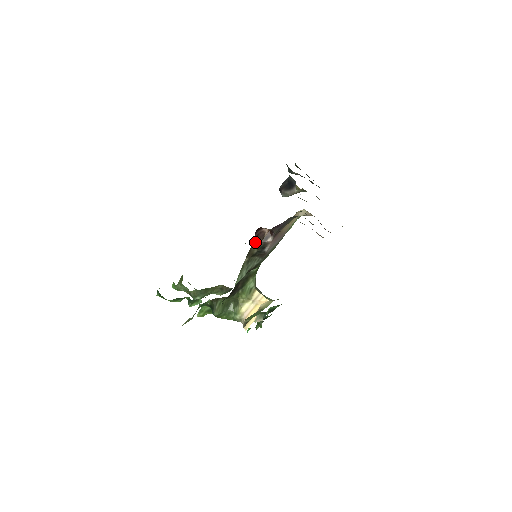
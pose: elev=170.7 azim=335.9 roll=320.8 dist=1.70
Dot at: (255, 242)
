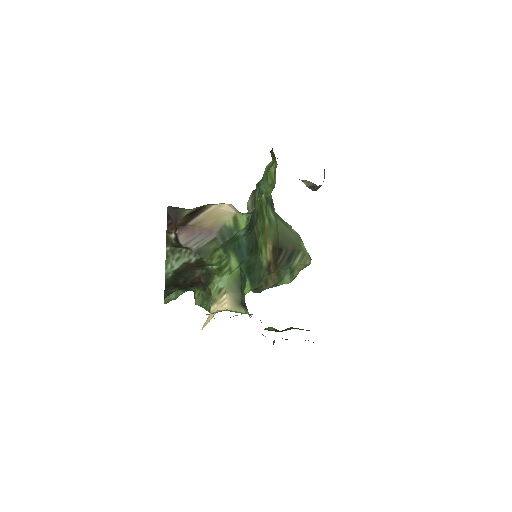
Dot at: (169, 230)
